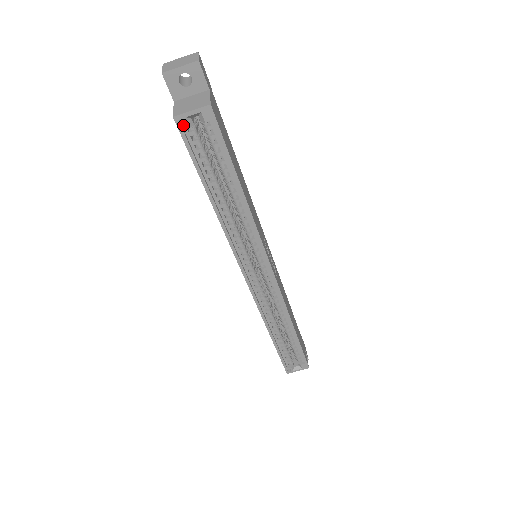
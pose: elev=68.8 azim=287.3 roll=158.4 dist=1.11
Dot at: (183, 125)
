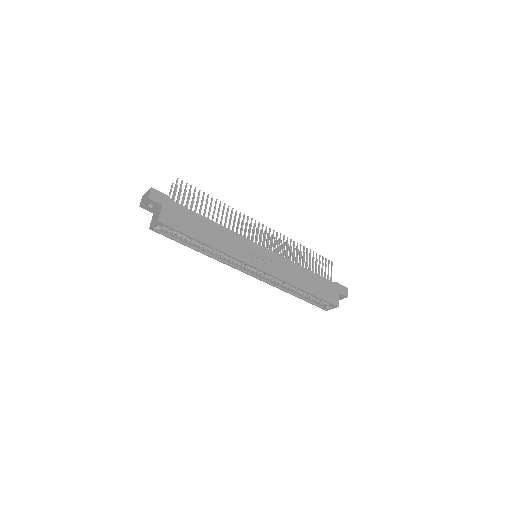
Dot at: (156, 230)
